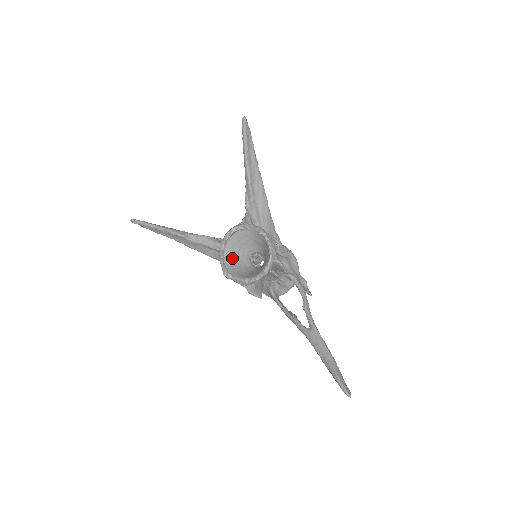
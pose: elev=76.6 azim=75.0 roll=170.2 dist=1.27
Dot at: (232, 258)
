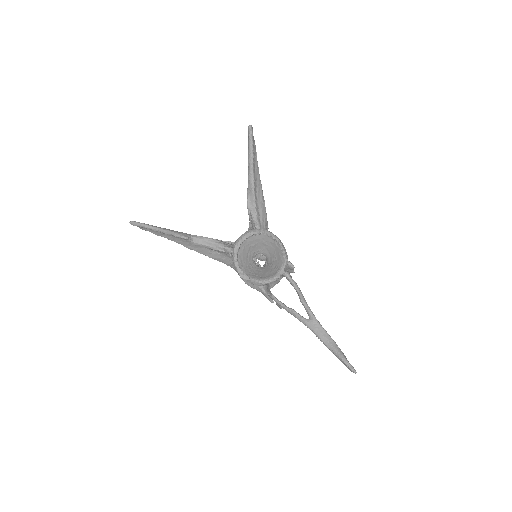
Dot at: (243, 260)
